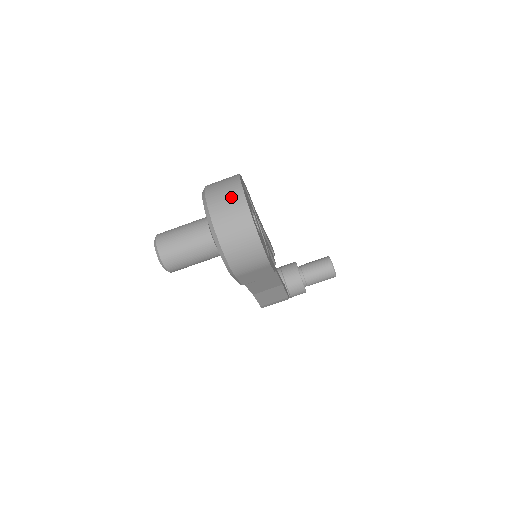
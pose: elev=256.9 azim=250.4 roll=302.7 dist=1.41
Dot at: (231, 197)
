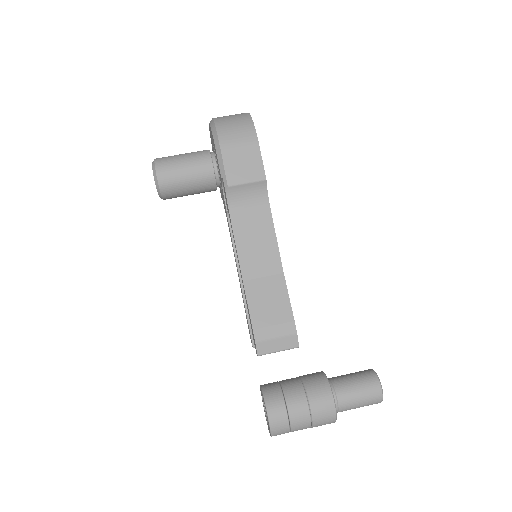
Dot at: occluded
